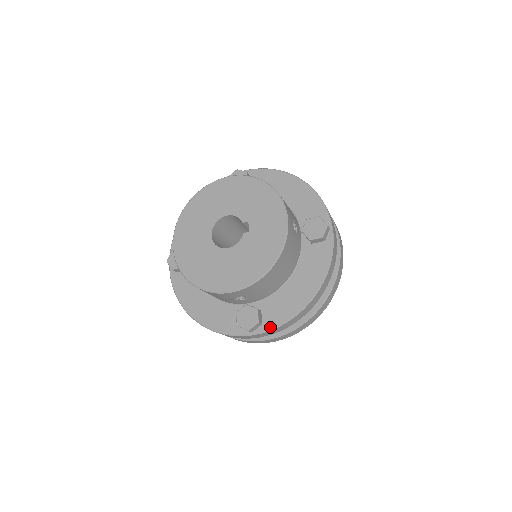
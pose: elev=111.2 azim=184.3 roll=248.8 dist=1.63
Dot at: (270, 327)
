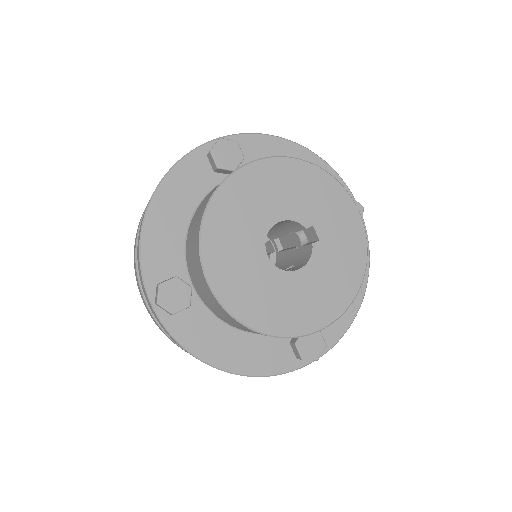
Dot at: (331, 344)
